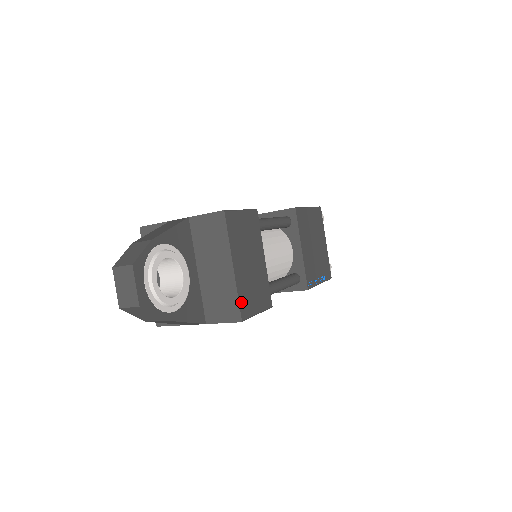
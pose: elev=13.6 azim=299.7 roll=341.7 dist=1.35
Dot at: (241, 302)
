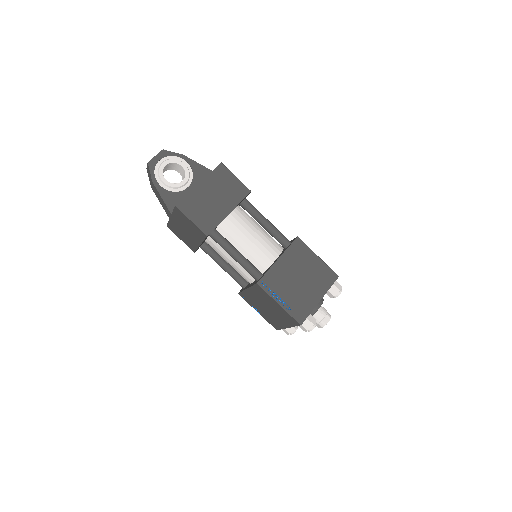
Dot at: (186, 200)
